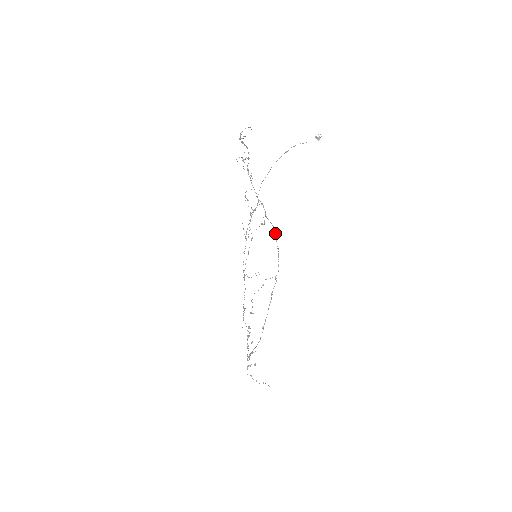
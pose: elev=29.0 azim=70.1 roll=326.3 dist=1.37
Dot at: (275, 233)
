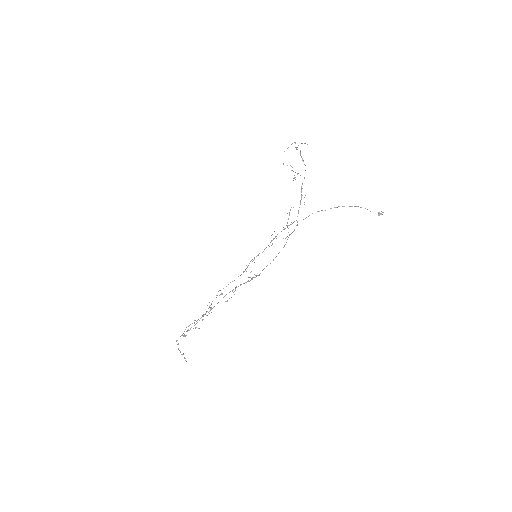
Dot at: occluded
